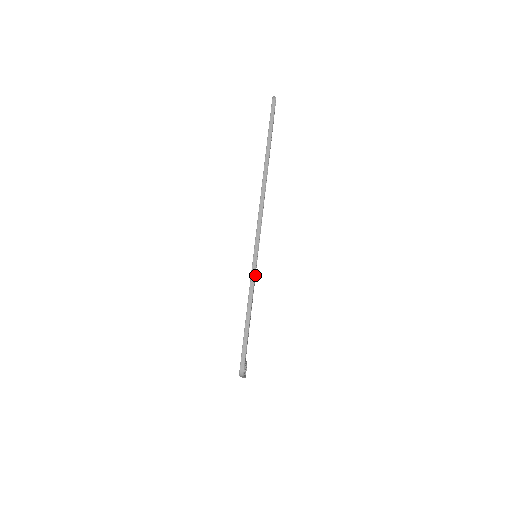
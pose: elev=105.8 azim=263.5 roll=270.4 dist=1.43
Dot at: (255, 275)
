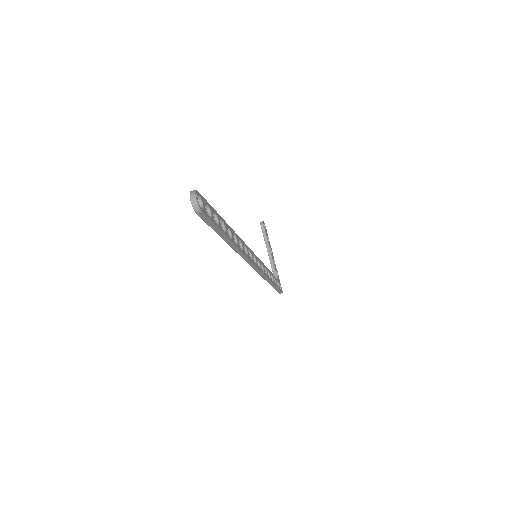
Dot at: (264, 269)
